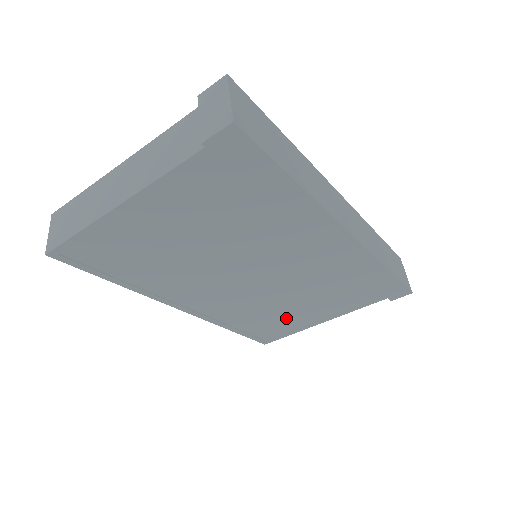
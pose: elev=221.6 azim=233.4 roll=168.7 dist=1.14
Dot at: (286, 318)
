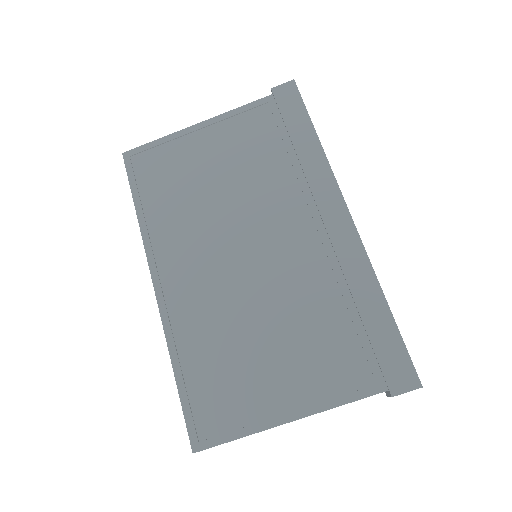
Dot at: (247, 377)
